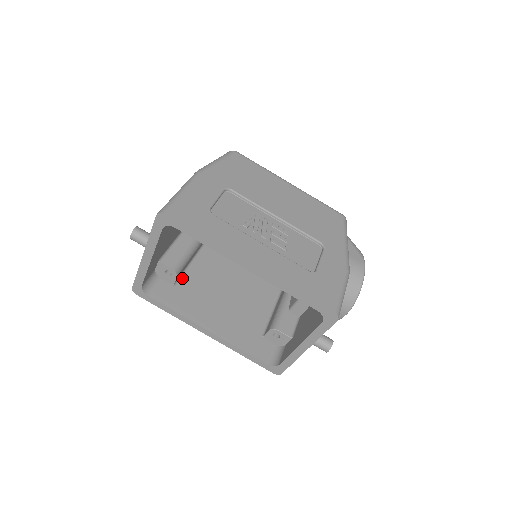
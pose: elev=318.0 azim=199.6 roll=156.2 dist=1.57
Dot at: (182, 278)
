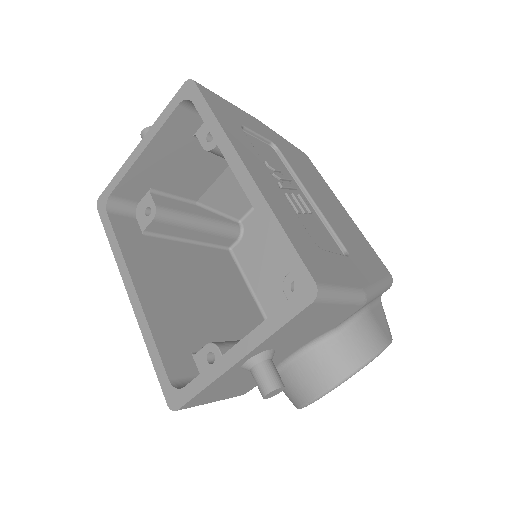
Dot at: (158, 238)
